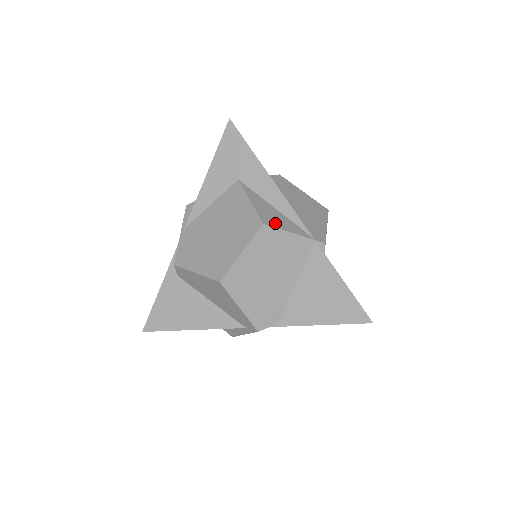
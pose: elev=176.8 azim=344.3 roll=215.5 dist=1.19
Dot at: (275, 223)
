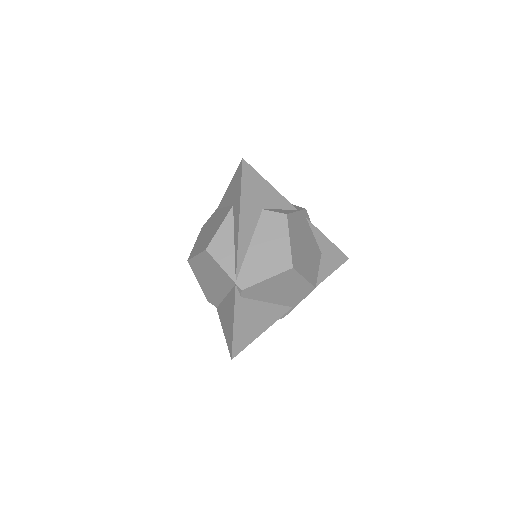
Dot at: (217, 254)
